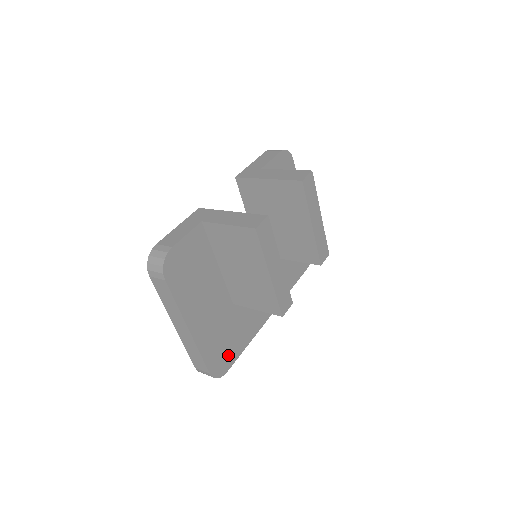
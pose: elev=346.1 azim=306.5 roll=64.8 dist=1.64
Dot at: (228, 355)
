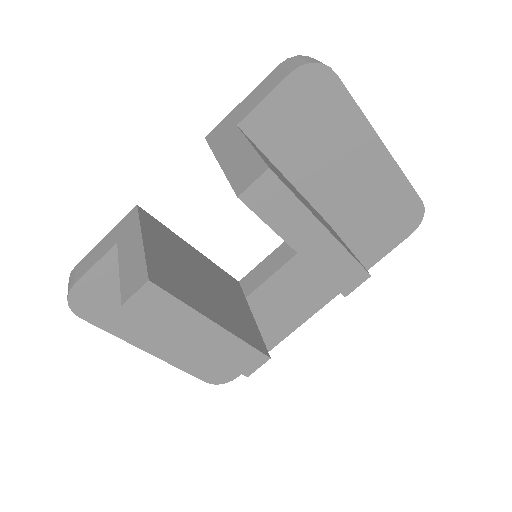
Dot at: occluded
